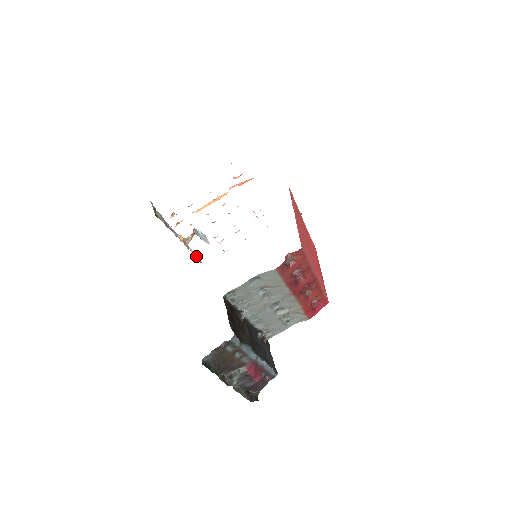
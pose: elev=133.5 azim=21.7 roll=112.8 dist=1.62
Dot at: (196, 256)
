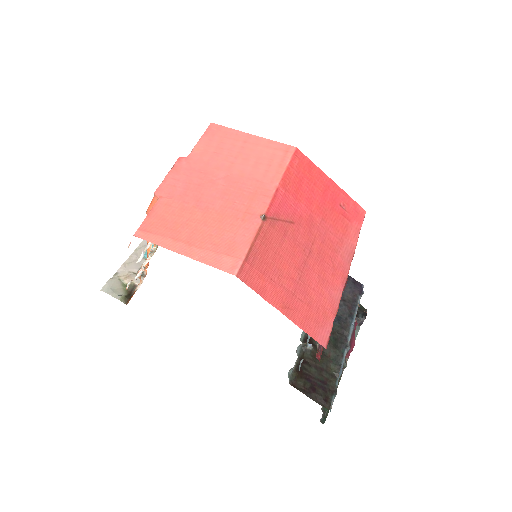
Dot at: occluded
